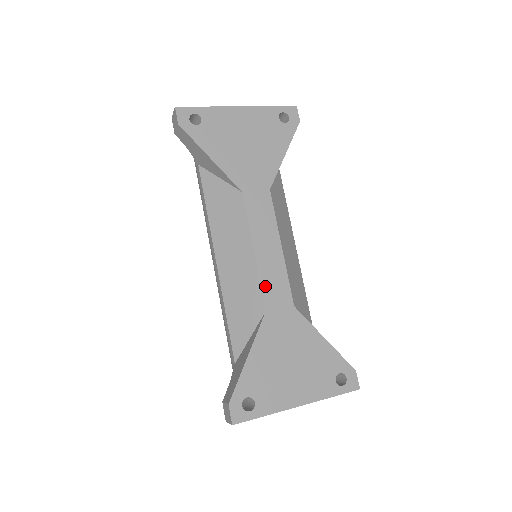
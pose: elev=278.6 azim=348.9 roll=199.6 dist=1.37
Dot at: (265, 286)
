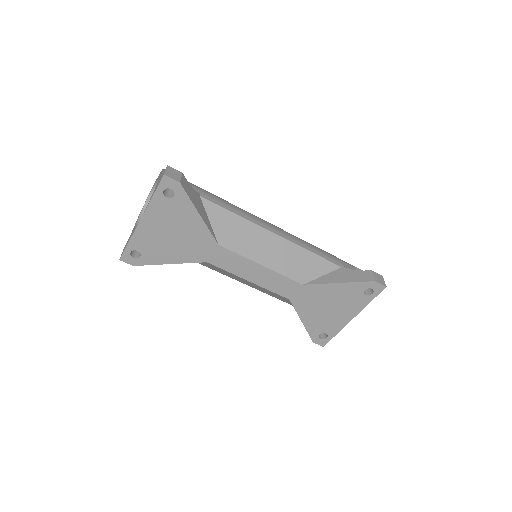
Dot at: (276, 290)
